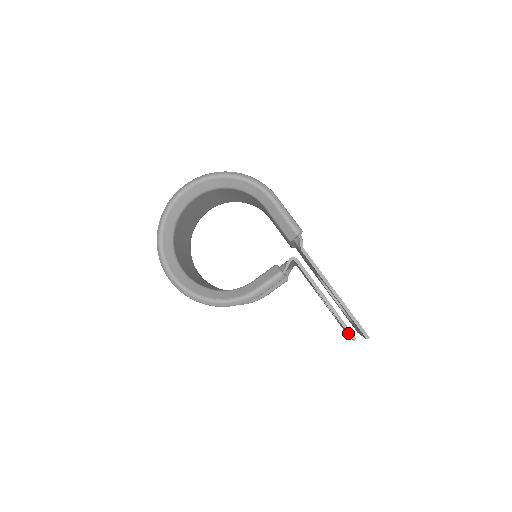
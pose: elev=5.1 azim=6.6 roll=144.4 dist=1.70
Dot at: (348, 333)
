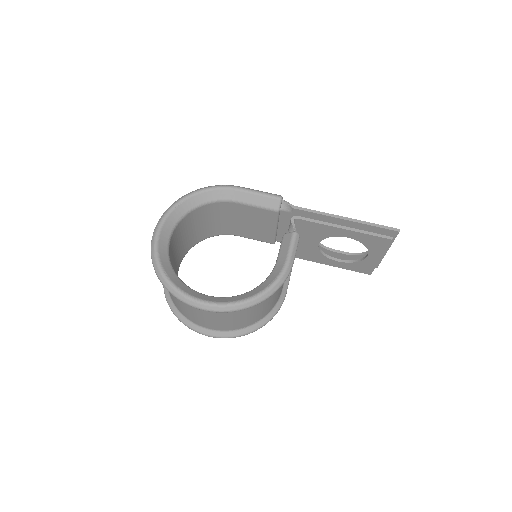
Dot at: (383, 238)
